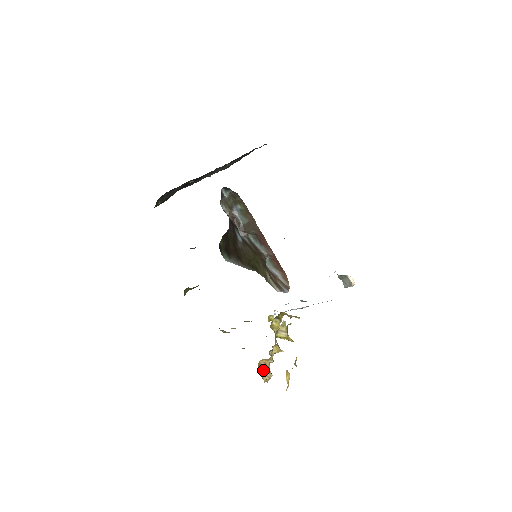
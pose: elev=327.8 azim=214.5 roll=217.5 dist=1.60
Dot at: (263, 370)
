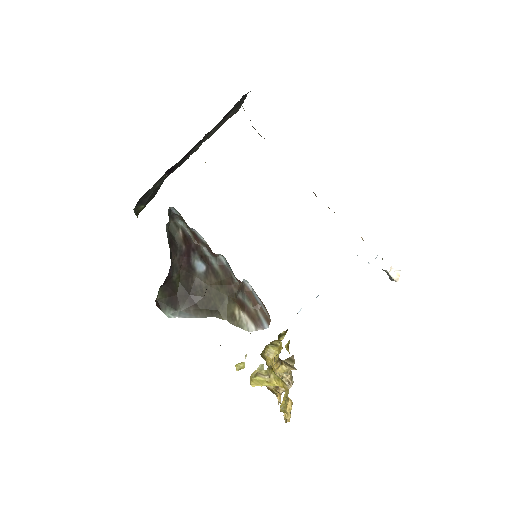
Dot at: occluded
